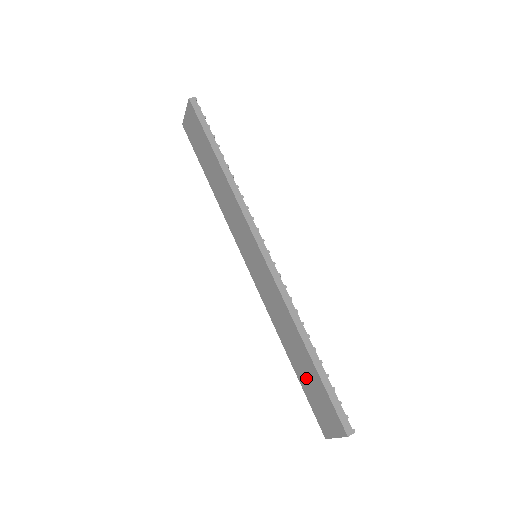
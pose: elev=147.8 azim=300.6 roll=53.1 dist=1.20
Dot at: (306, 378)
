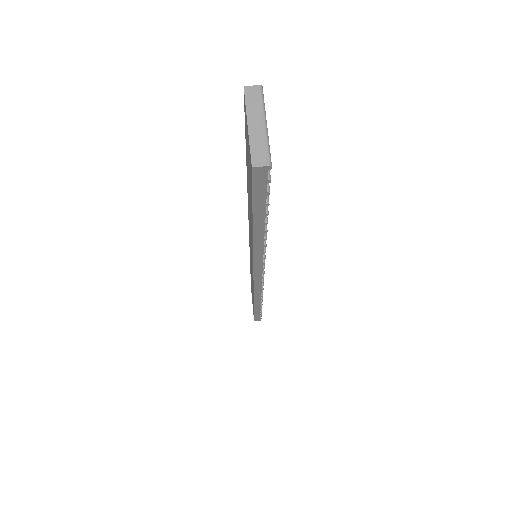
Dot at: occluded
